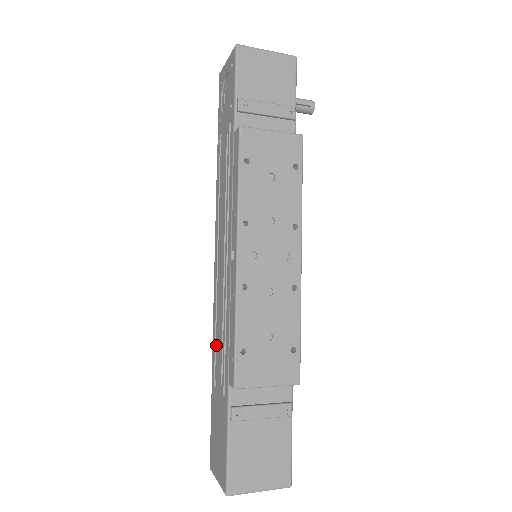
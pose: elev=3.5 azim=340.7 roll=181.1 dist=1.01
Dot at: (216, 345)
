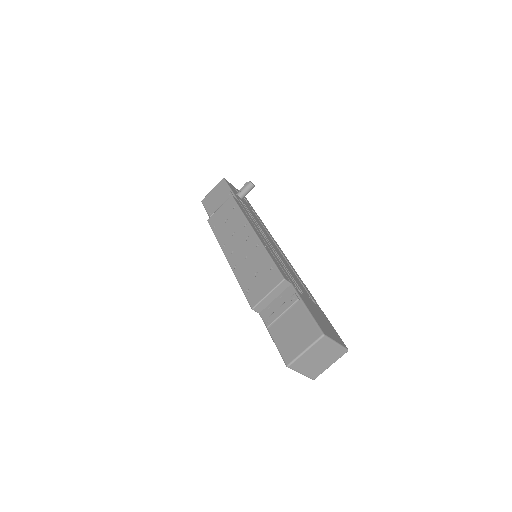
Dot at: occluded
